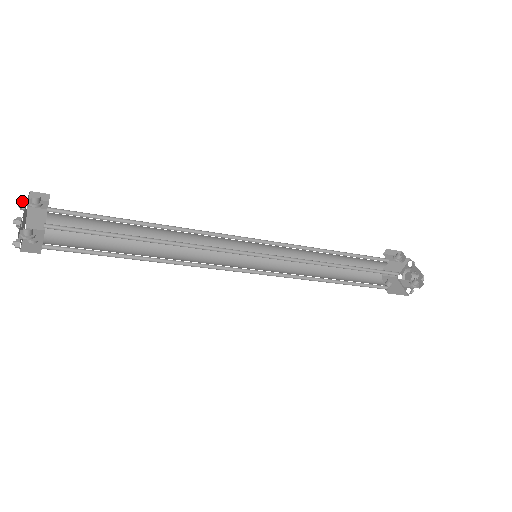
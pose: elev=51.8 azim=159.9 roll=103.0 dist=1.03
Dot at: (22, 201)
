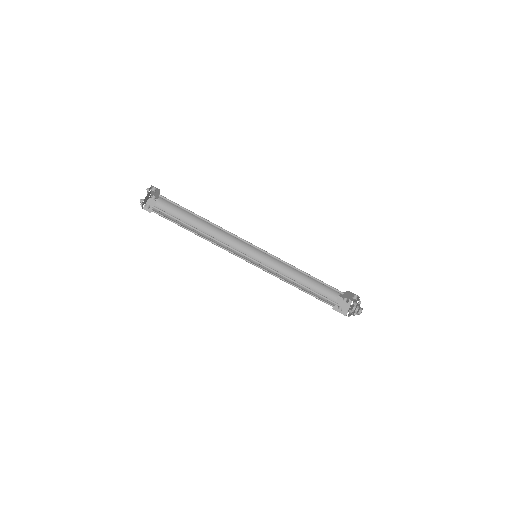
Dot at: occluded
